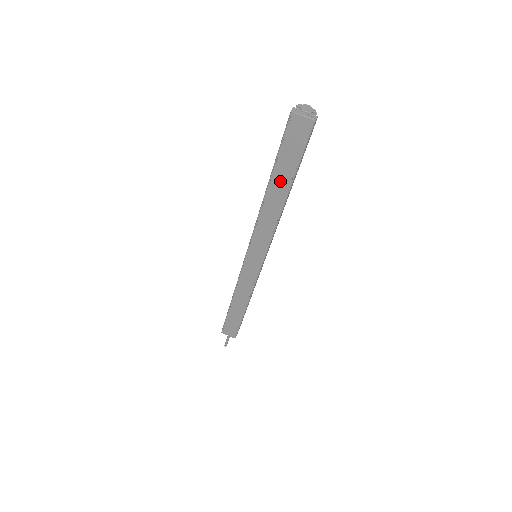
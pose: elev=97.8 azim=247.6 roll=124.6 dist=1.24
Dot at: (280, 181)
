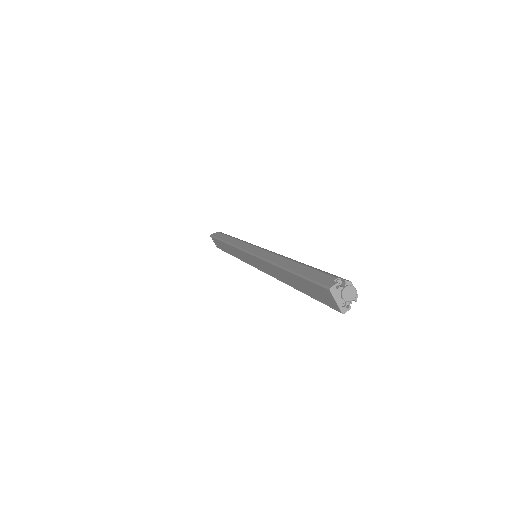
Dot at: (294, 280)
